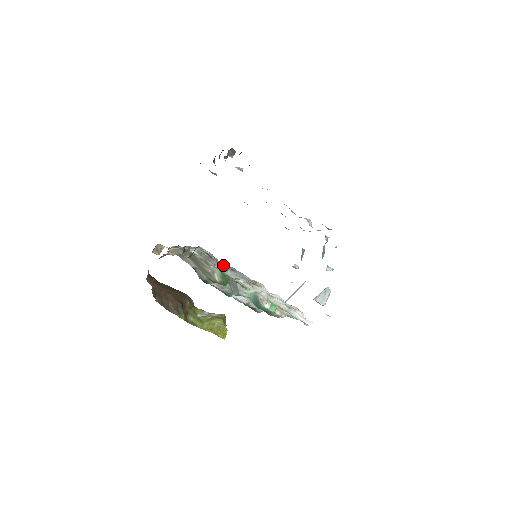
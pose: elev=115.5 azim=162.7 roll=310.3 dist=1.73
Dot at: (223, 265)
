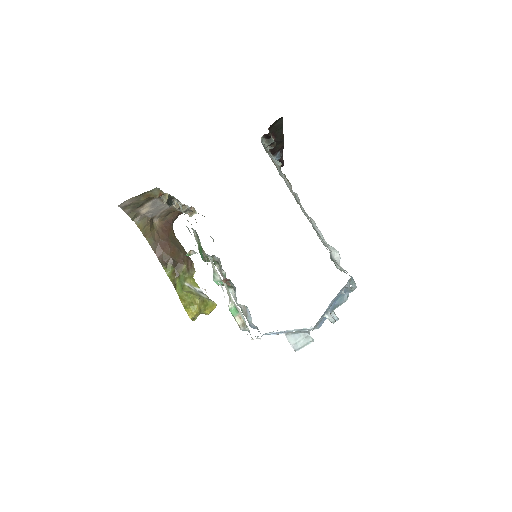
Dot at: occluded
